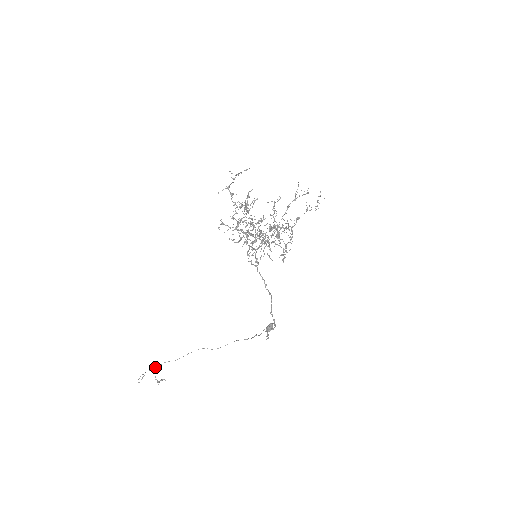
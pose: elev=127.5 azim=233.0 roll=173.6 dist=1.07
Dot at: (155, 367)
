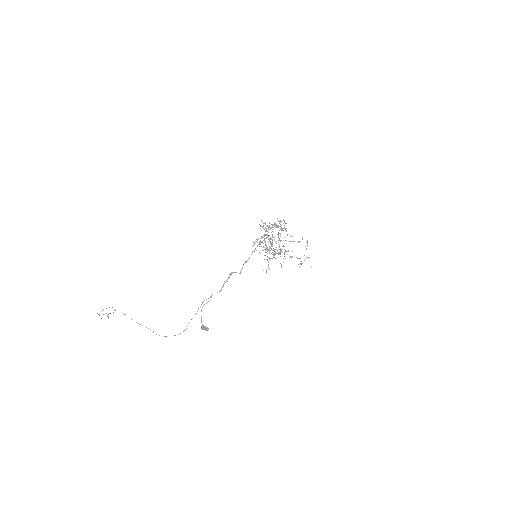
Dot at: occluded
